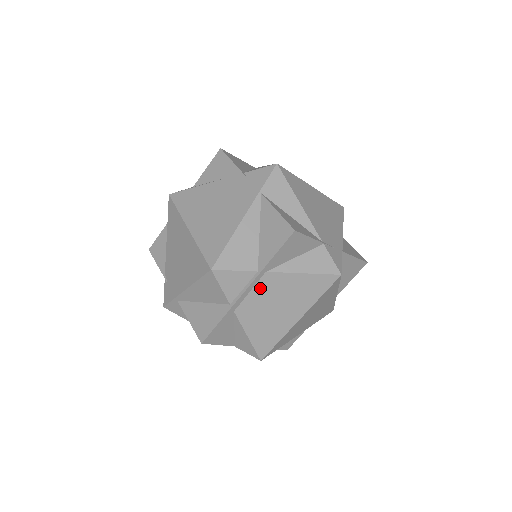
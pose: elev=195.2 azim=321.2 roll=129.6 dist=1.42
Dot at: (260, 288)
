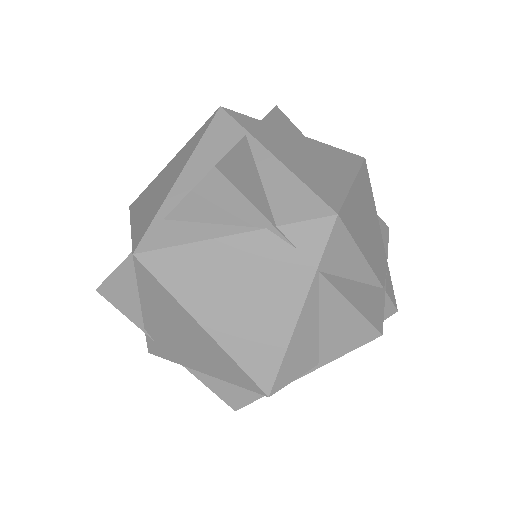
Dot at: occluded
